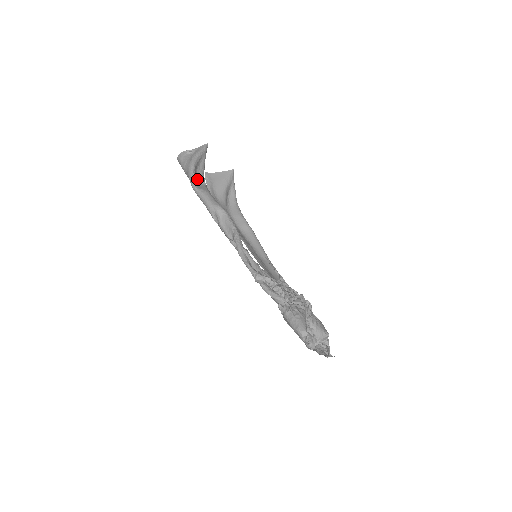
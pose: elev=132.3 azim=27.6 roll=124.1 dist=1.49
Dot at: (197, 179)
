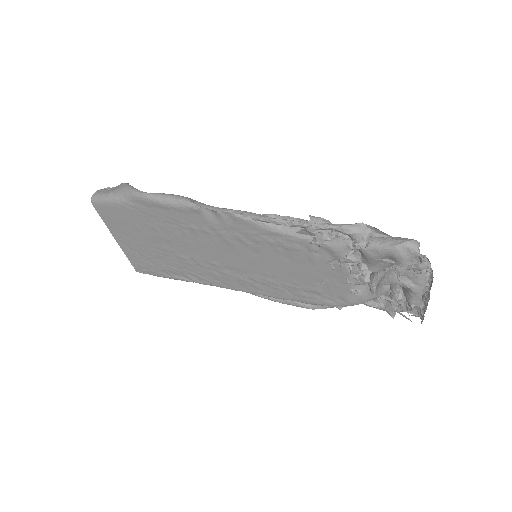
Dot at: occluded
